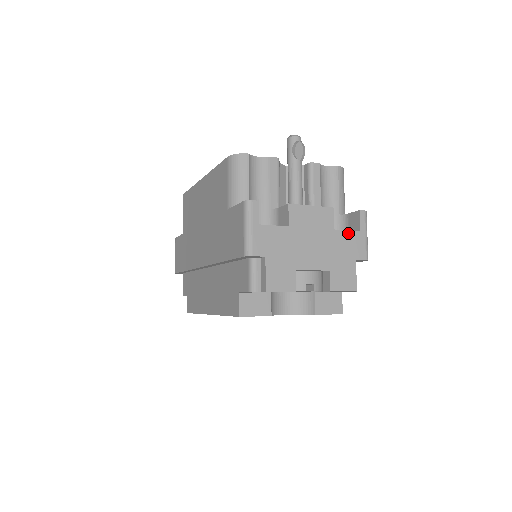
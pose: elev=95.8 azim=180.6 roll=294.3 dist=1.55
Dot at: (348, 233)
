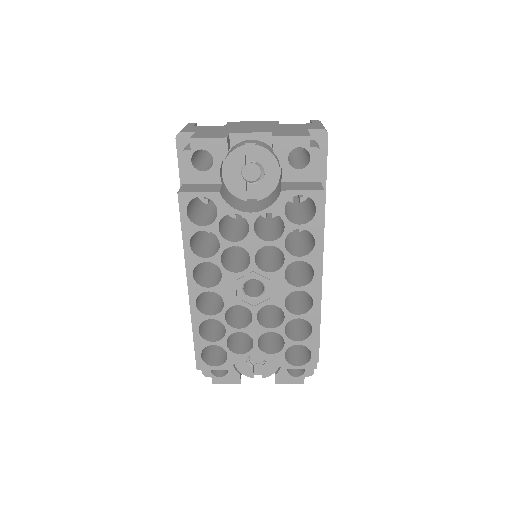
Dot at: (296, 124)
